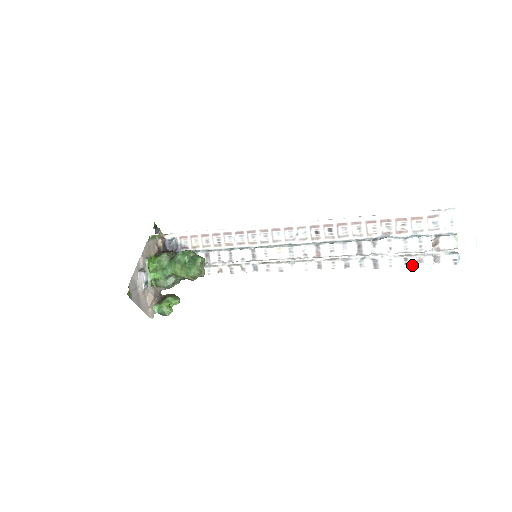
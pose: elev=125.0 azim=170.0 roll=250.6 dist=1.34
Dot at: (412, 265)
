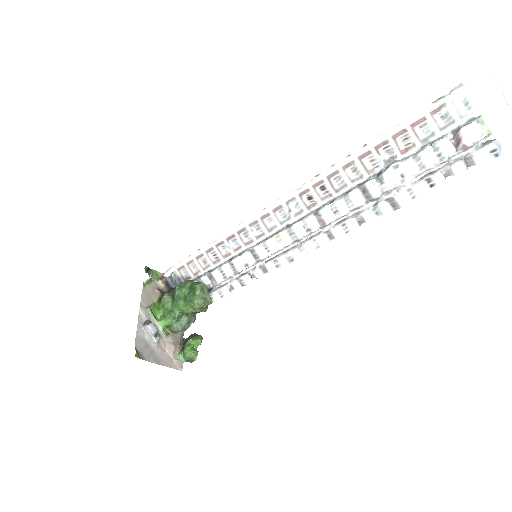
Dot at: (440, 184)
